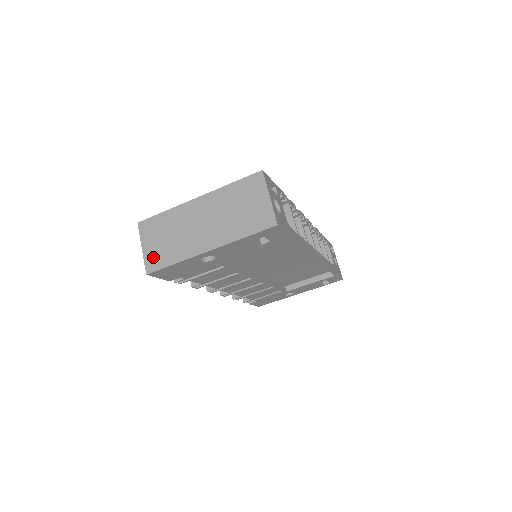
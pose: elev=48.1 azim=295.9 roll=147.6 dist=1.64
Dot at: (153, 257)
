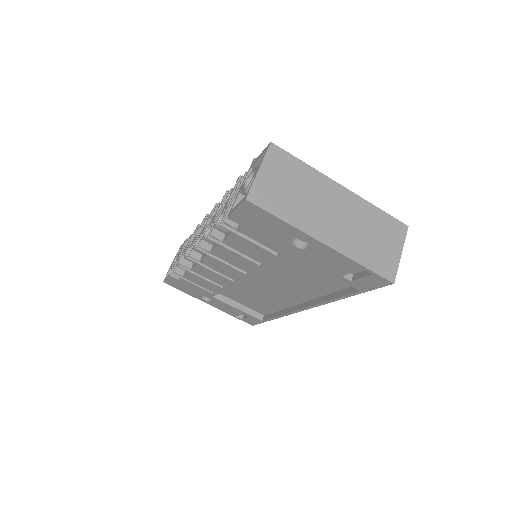
Dot at: (265, 191)
